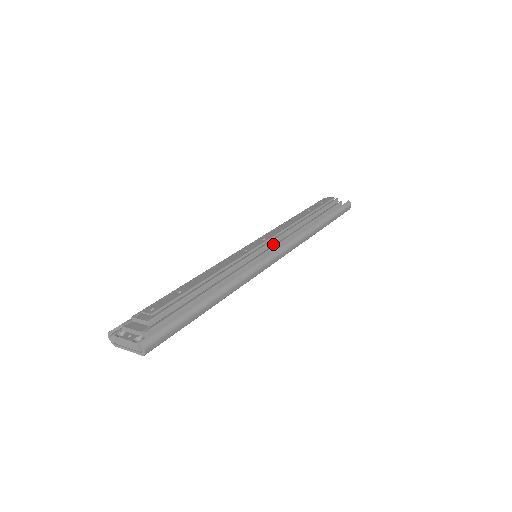
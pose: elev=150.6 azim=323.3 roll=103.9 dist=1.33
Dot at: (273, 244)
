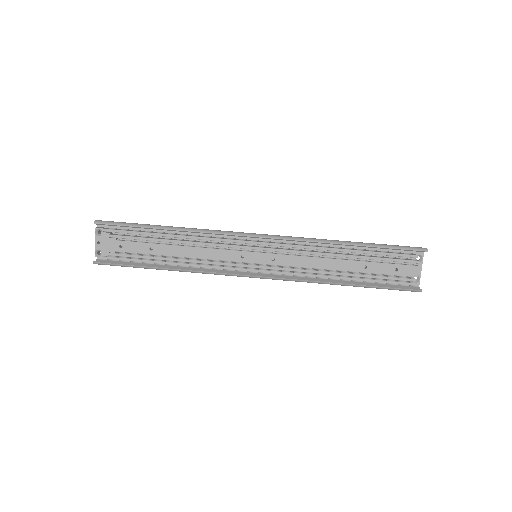
Dot at: (273, 269)
